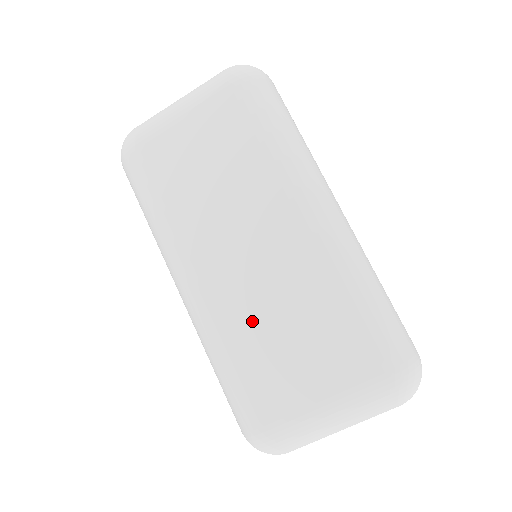
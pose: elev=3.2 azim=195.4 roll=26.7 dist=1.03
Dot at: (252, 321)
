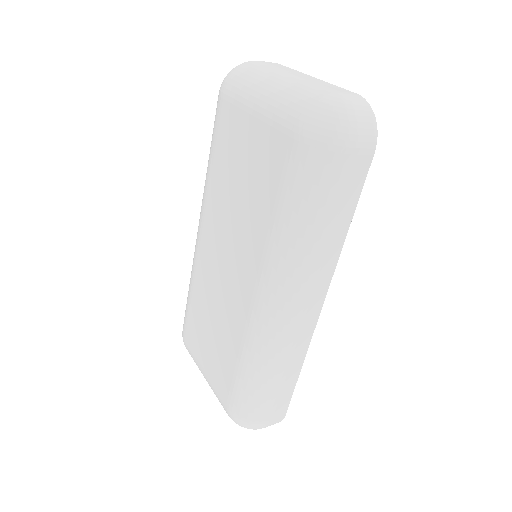
Dot at: (205, 295)
